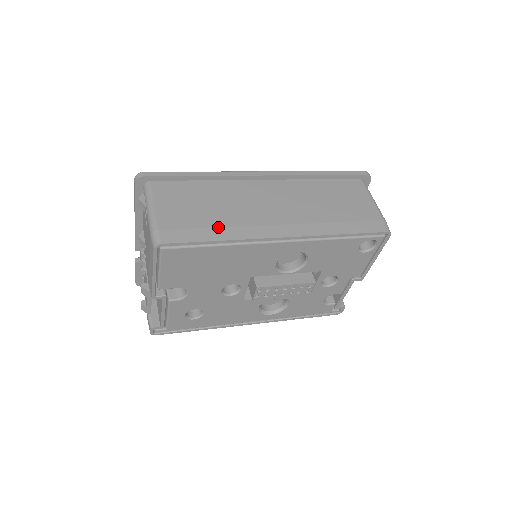
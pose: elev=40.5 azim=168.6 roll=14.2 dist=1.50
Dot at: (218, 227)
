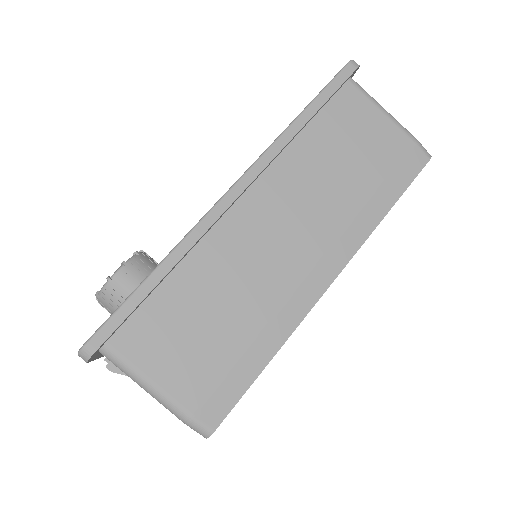
Dot at: (254, 341)
